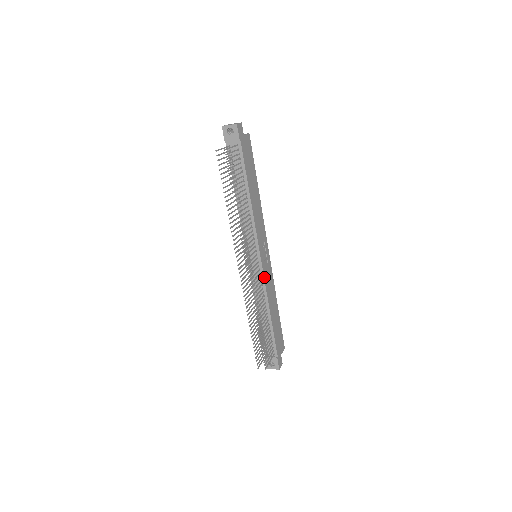
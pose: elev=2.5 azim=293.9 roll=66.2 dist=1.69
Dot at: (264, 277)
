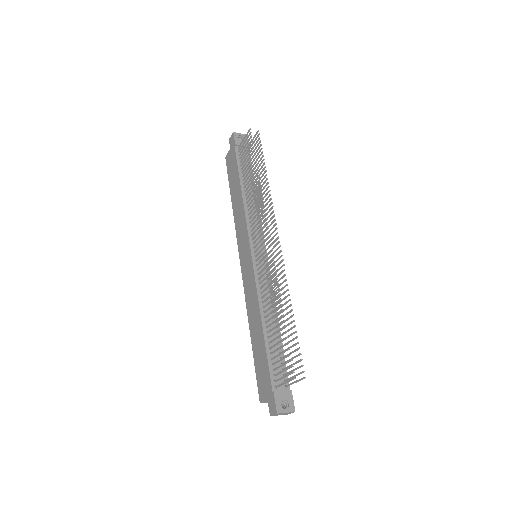
Dot at: occluded
